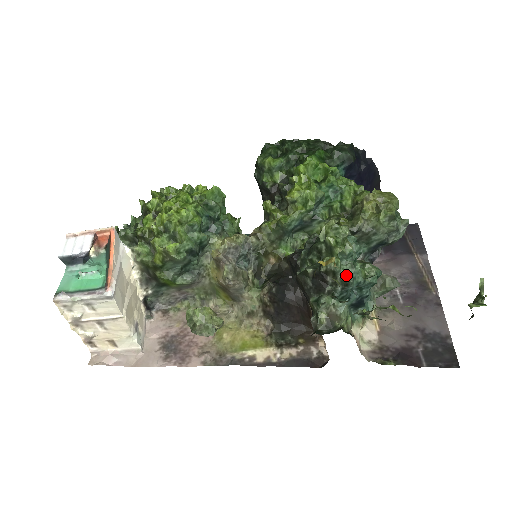
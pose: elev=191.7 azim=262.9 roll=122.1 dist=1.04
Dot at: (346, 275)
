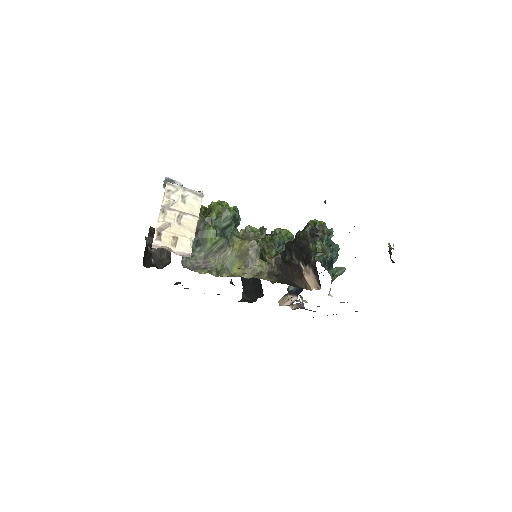
Dot at: (329, 230)
